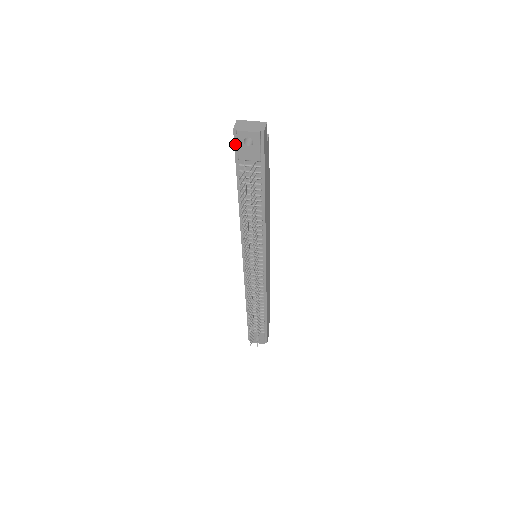
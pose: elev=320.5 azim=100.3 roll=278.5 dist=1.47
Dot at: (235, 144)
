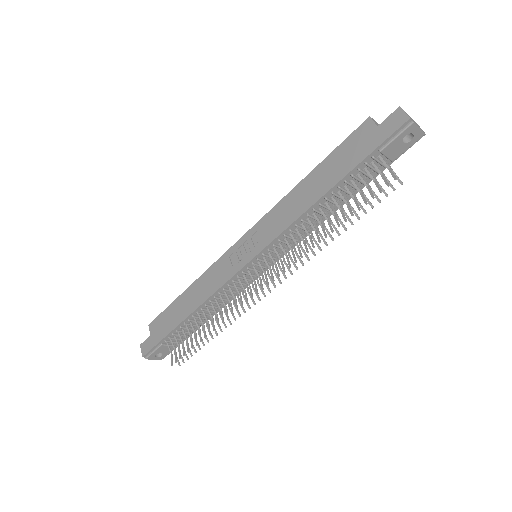
Dot at: (393, 134)
